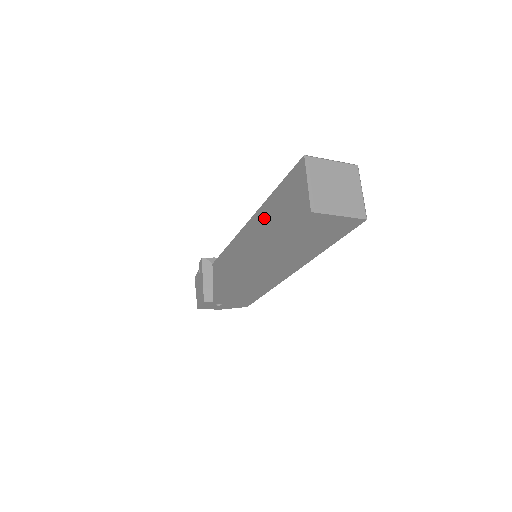
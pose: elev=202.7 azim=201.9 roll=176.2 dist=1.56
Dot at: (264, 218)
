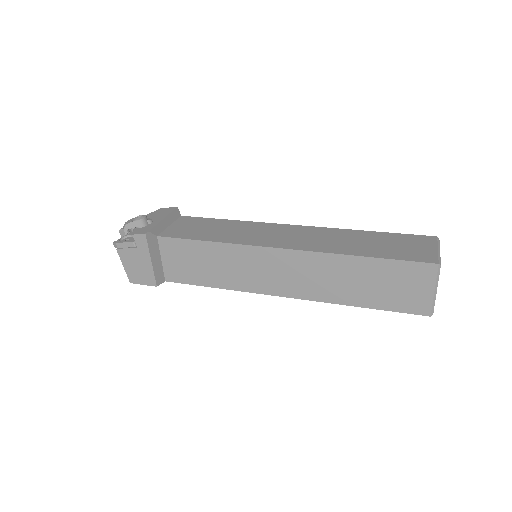
Dot at: (332, 270)
